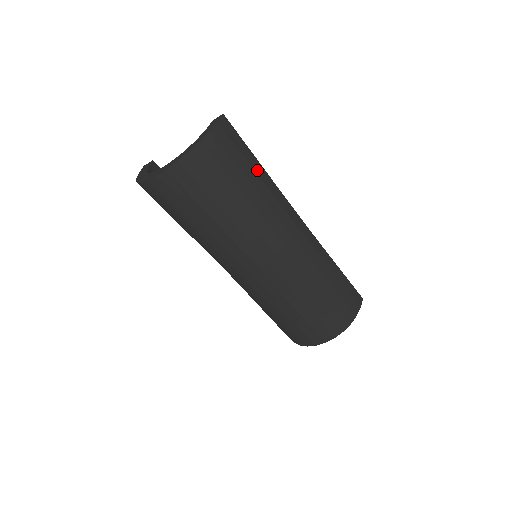
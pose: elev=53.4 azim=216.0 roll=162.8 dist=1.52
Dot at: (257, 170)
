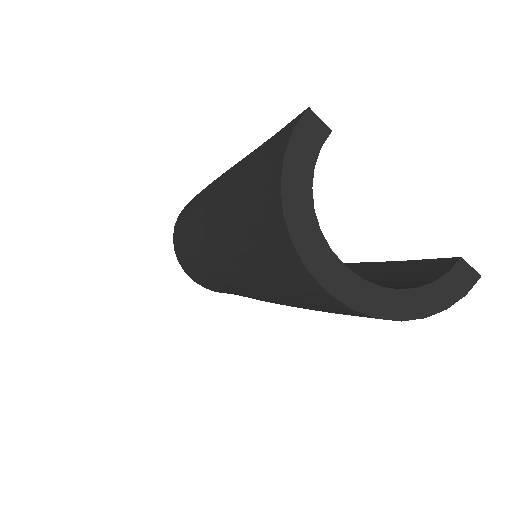
Dot at: occluded
